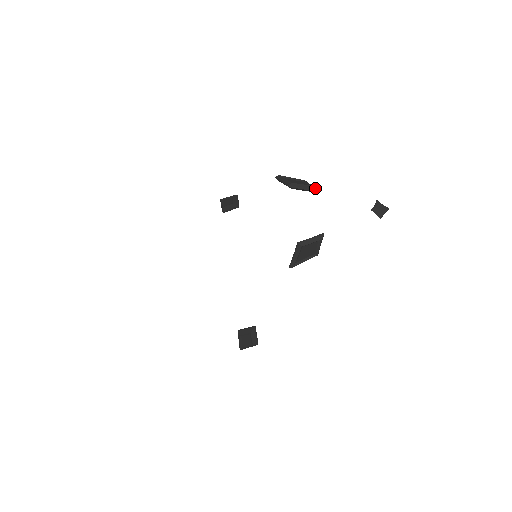
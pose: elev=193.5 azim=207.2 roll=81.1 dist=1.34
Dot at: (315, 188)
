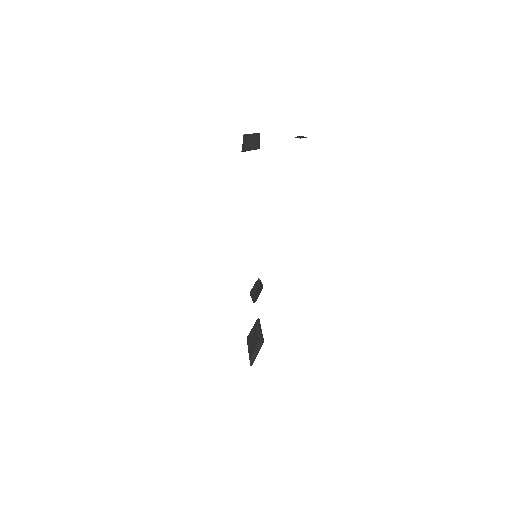
Dot at: (259, 133)
